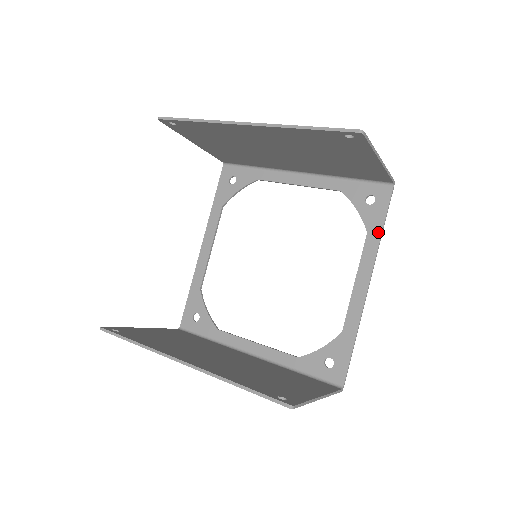
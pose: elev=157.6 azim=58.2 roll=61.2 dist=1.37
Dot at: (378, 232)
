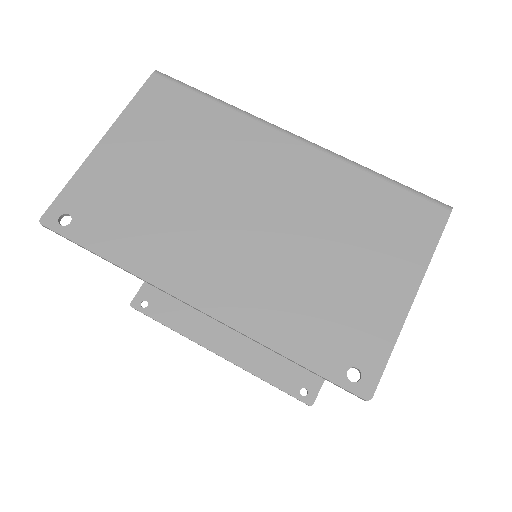
Dot at: occluded
